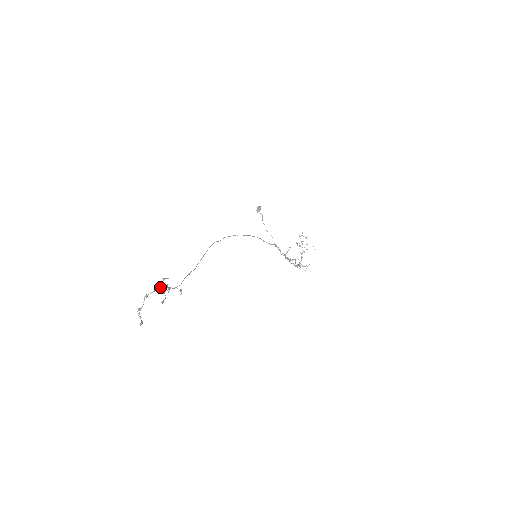
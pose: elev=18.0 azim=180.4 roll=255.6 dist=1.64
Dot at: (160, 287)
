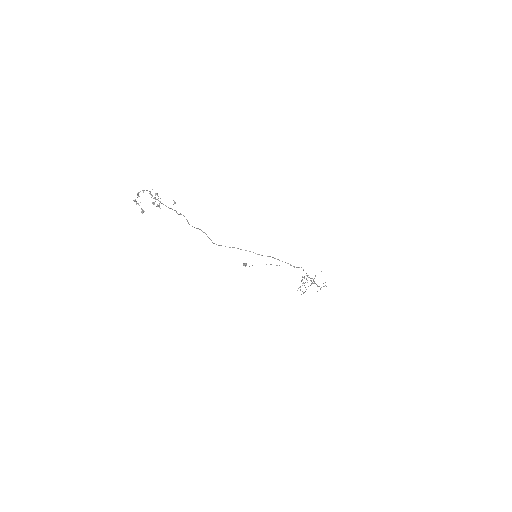
Dot at: (152, 203)
